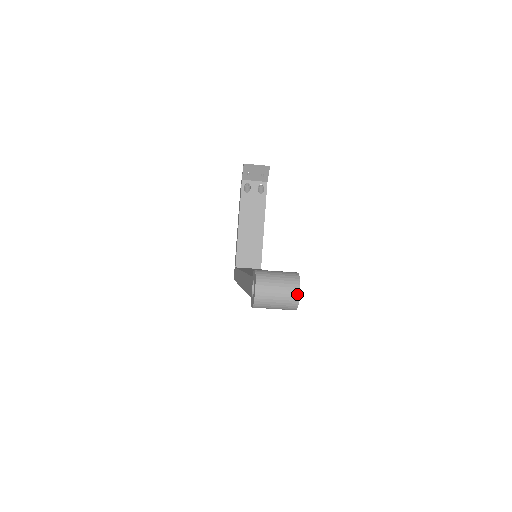
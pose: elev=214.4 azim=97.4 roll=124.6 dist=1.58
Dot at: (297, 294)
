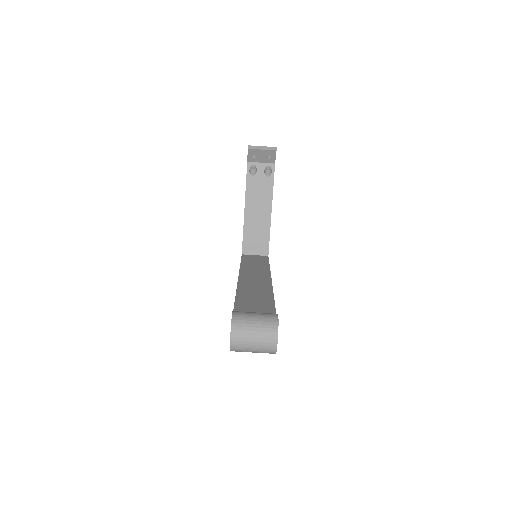
Dot at: (274, 342)
